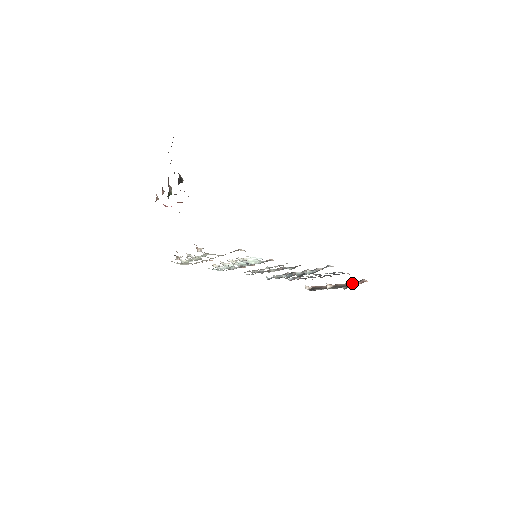
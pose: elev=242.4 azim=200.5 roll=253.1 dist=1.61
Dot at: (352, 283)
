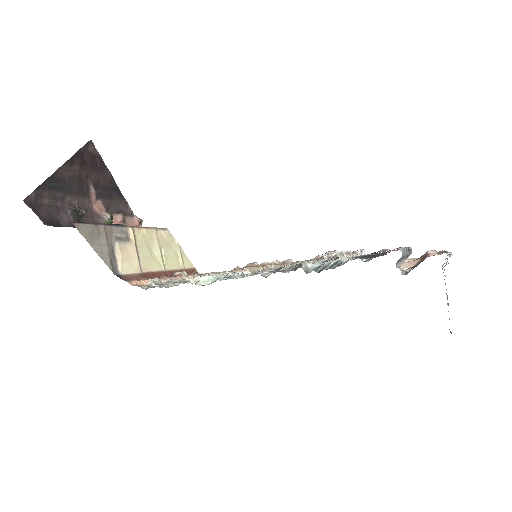
Dot at: (399, 266)
